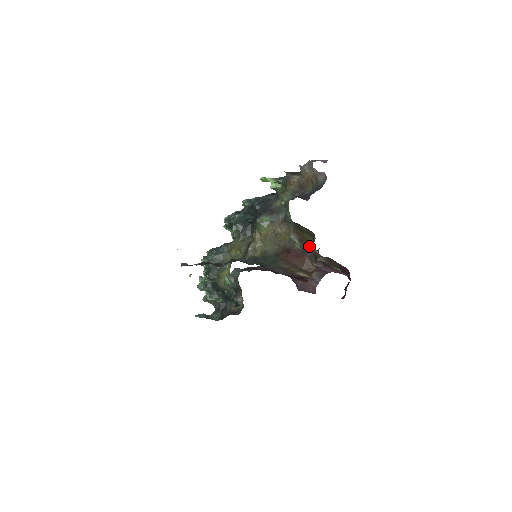
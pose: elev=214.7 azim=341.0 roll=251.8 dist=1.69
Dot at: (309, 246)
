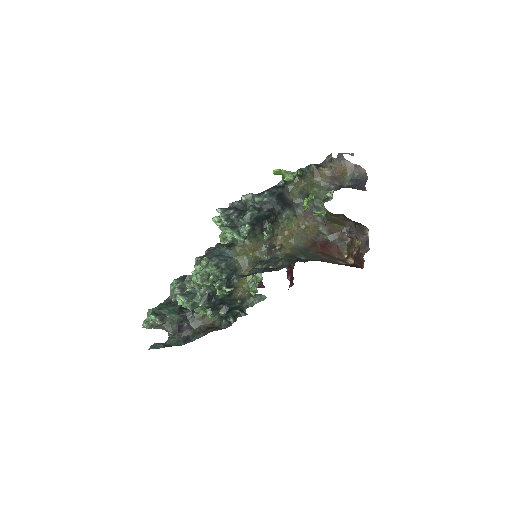
Dot at: (340, 235)
